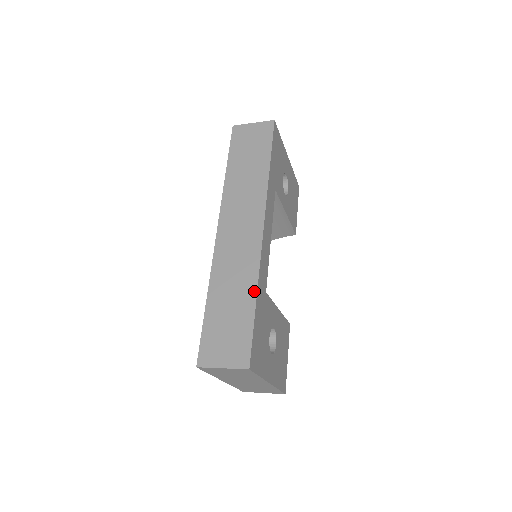
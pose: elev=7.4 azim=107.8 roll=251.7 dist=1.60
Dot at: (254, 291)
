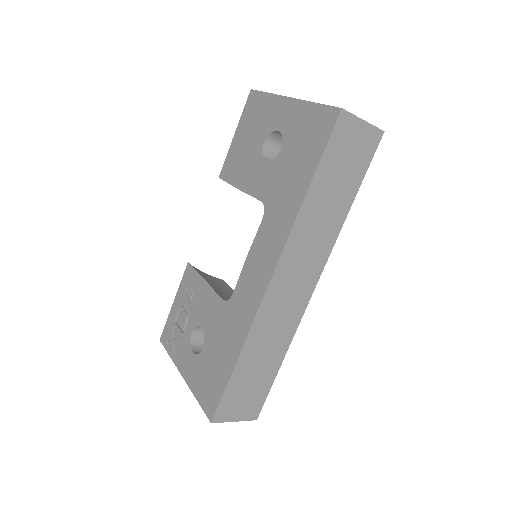
Dot at: (284, 354)
